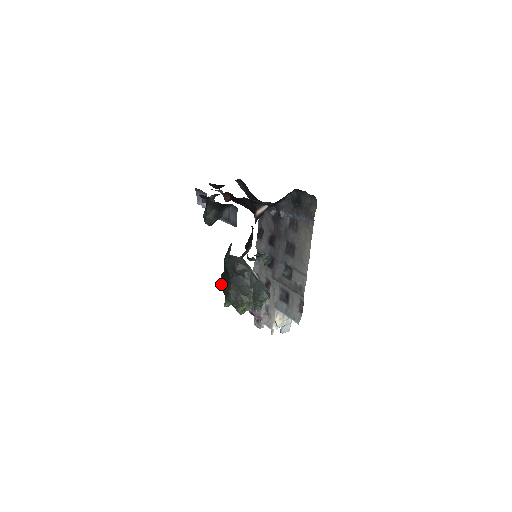
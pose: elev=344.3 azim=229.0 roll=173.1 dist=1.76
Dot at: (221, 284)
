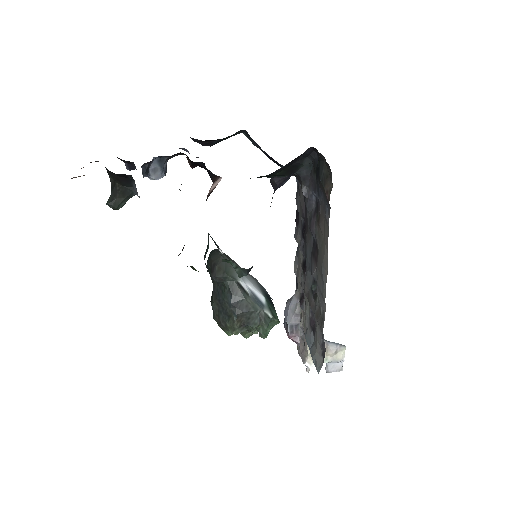
Dot at: occluded
